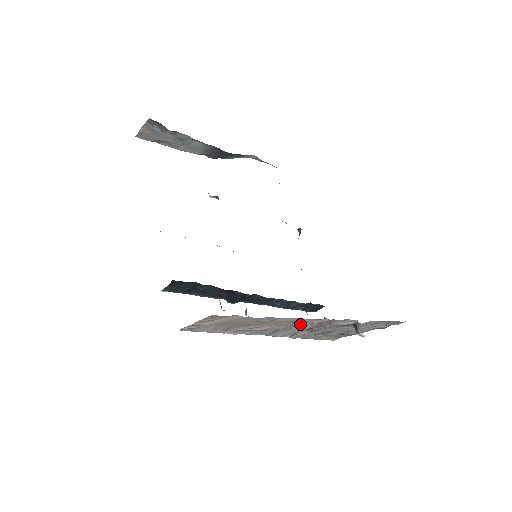
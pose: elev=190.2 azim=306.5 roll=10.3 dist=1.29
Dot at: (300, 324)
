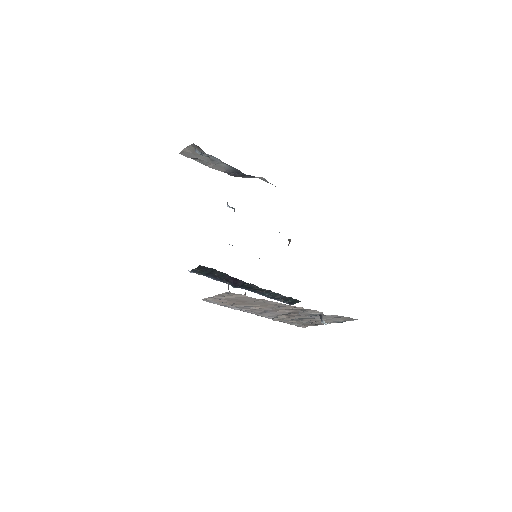
Dot at: (283, 309)
